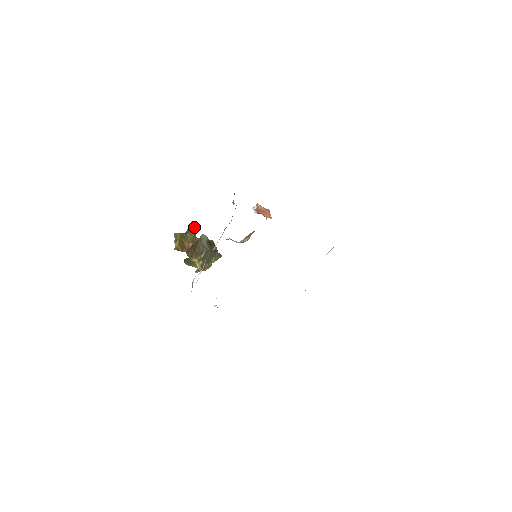
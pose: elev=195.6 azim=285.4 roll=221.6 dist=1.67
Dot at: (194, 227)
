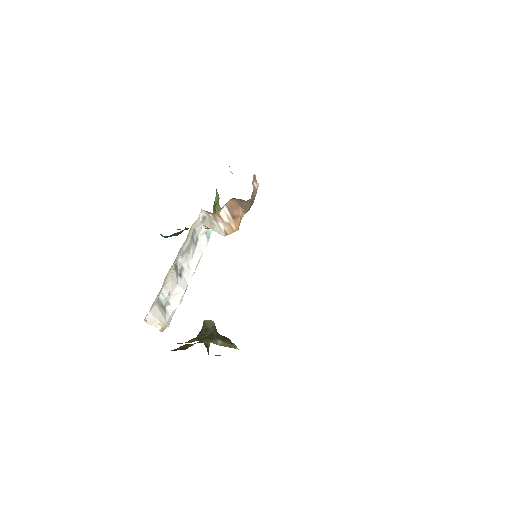
Dot at: (207, 342)
